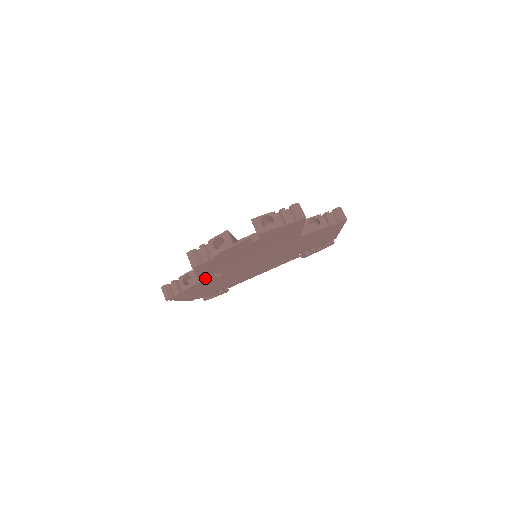
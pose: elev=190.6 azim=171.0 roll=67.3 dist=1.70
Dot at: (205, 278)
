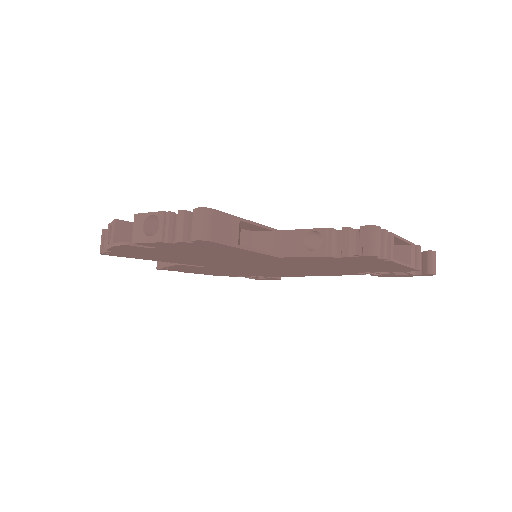
Dot at: (176, 263)
